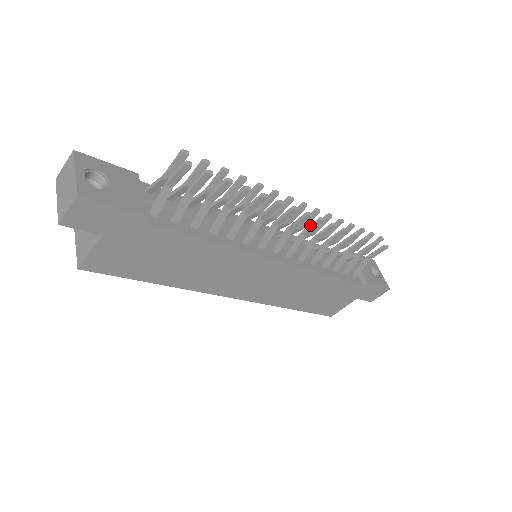
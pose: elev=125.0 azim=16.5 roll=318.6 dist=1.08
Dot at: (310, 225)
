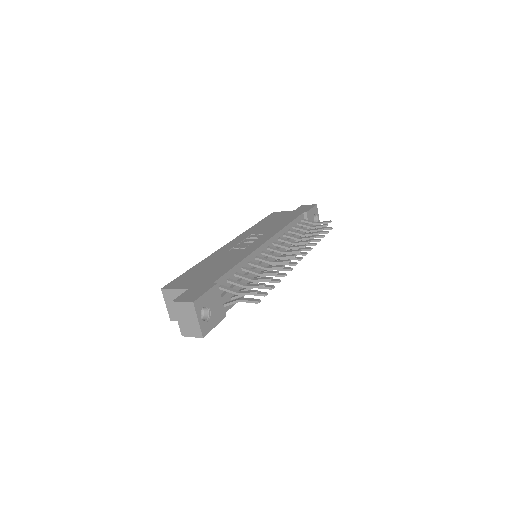
Dot at: (298, 254)
